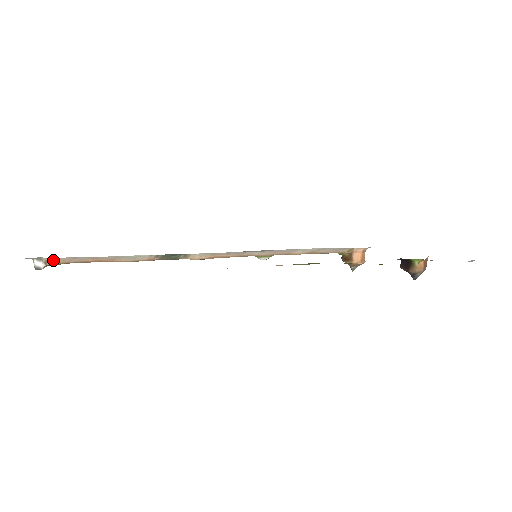
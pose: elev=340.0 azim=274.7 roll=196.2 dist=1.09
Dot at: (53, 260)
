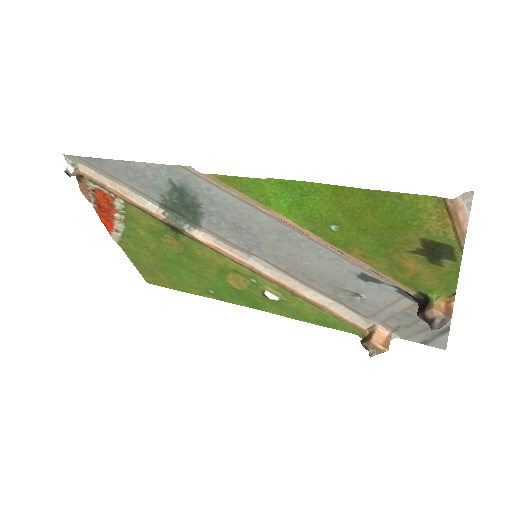
Dot at: (82, 168)
